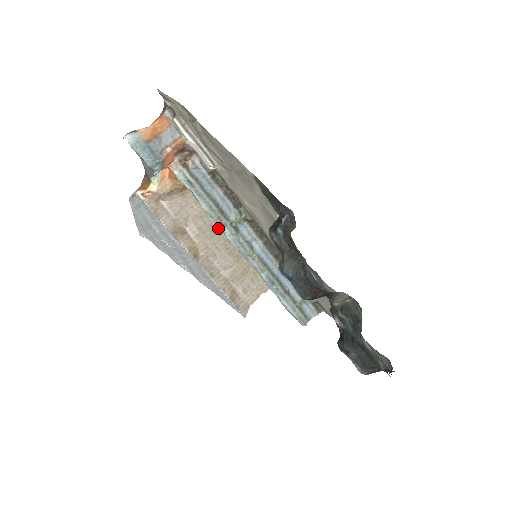
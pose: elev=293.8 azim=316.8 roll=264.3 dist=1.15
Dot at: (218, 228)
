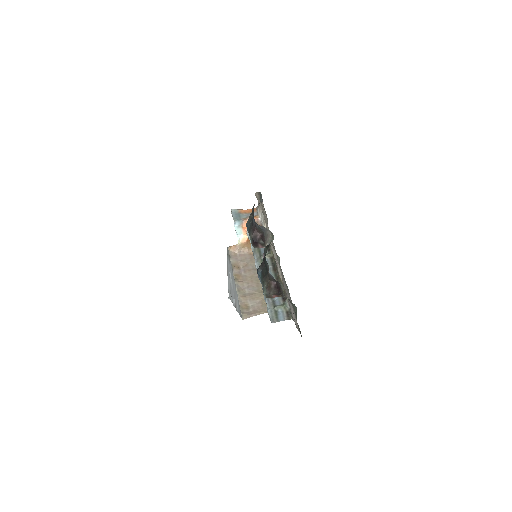
Dot at: occluded
